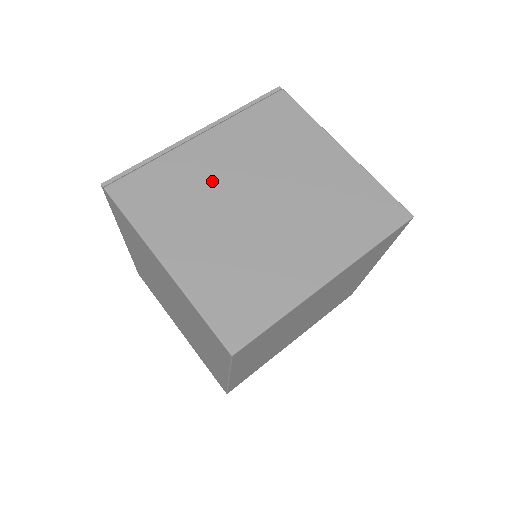
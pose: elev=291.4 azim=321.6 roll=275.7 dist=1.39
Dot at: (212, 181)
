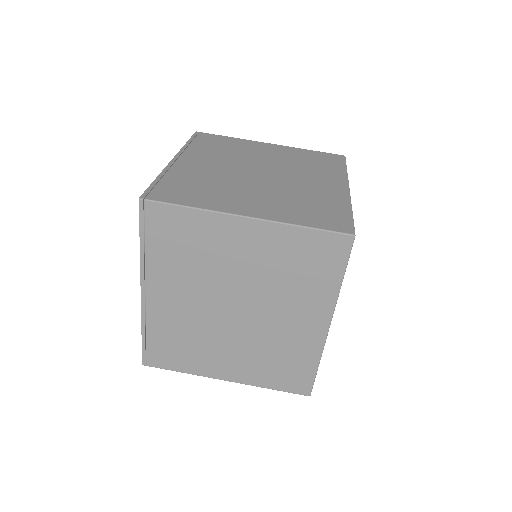
Dot at: (218, 174)
